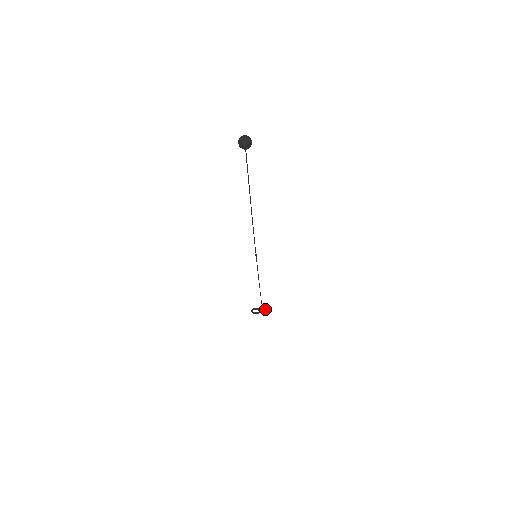
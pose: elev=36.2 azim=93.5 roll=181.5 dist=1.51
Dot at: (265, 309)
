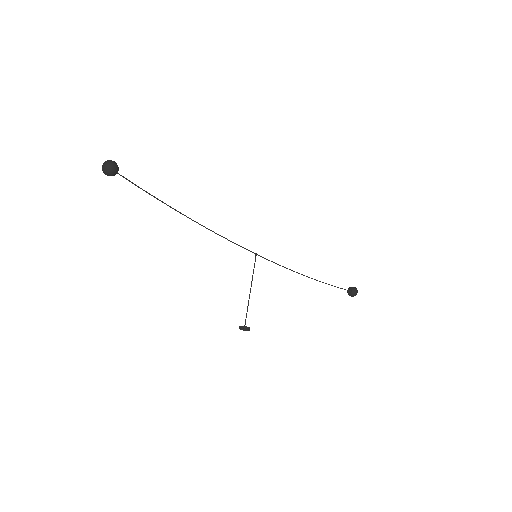
Dot at: (353, 291)
